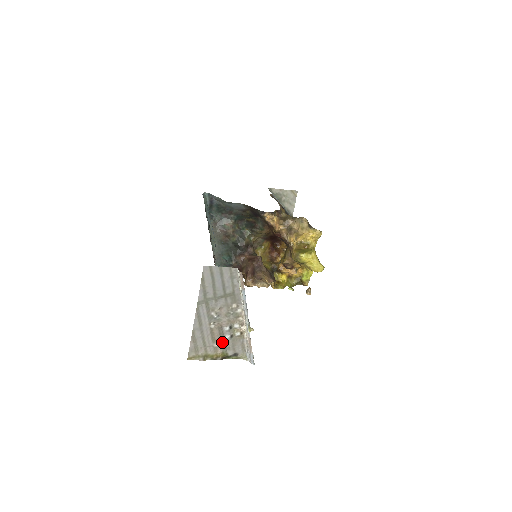
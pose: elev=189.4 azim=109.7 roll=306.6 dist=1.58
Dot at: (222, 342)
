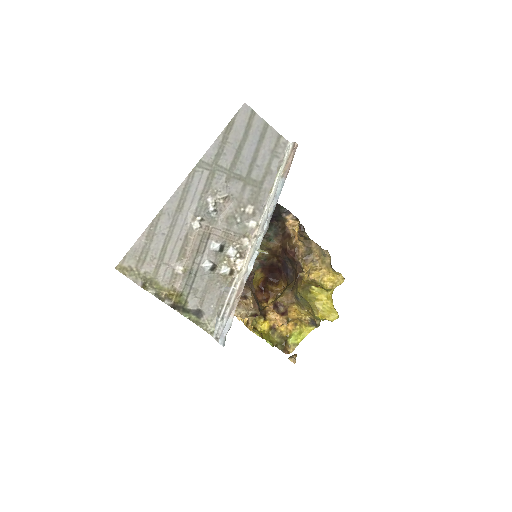
Dot at: (192, 271)
